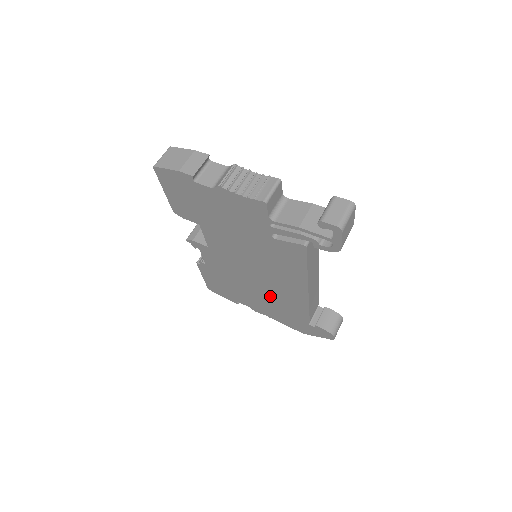
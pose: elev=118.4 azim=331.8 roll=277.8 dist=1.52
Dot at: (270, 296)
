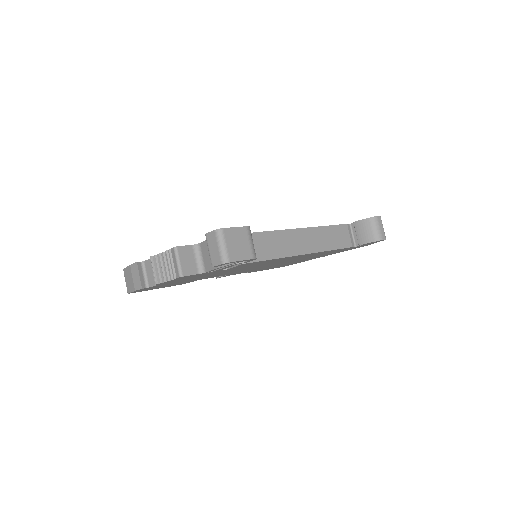
Dot at: occluded
